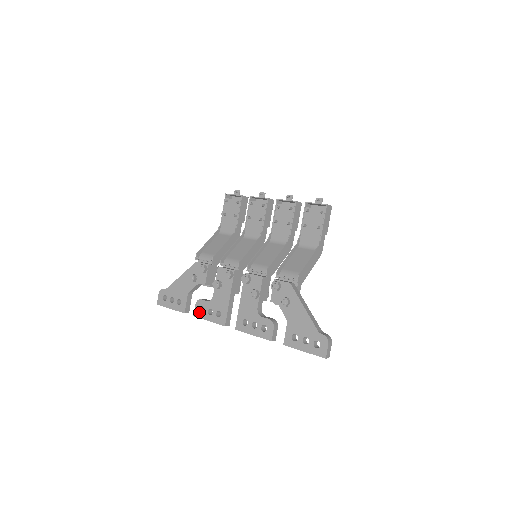
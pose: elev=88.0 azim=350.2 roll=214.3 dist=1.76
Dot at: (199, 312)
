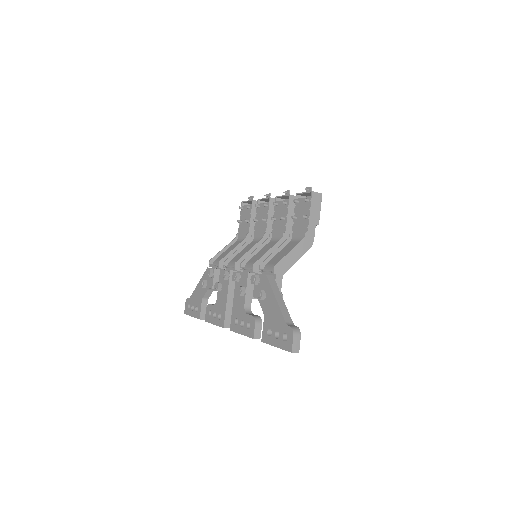
Dot at: (208, 316)
